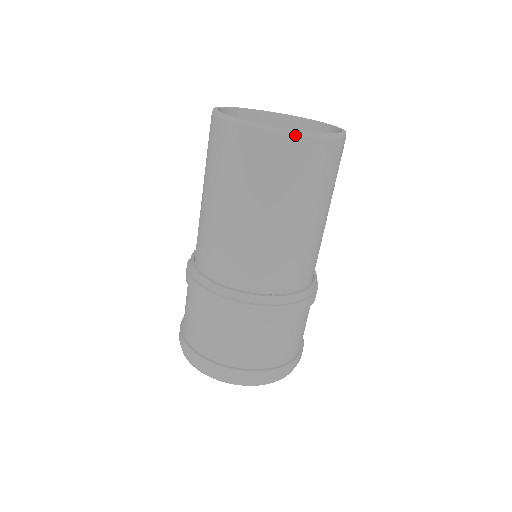
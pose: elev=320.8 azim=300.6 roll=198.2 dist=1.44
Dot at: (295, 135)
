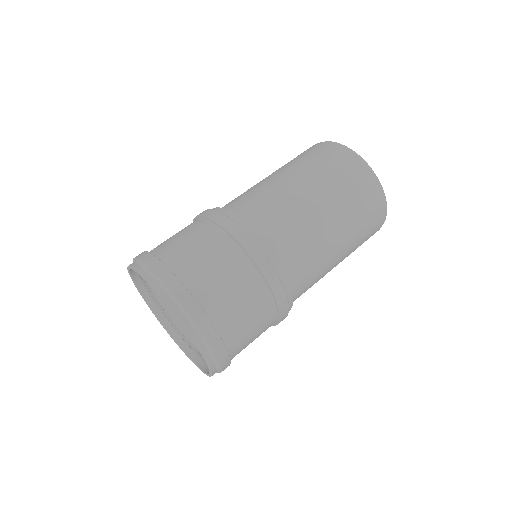
Dot at: (330, 143)
